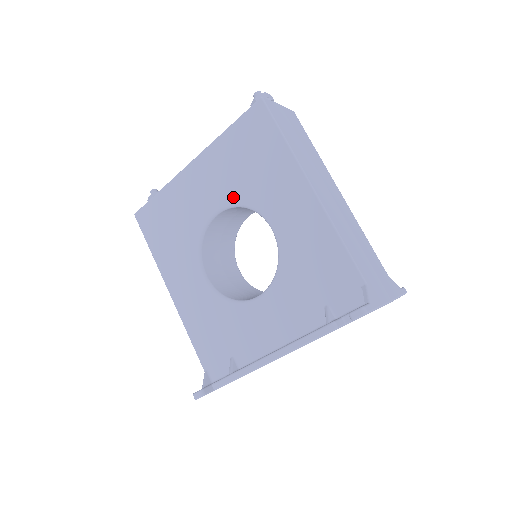
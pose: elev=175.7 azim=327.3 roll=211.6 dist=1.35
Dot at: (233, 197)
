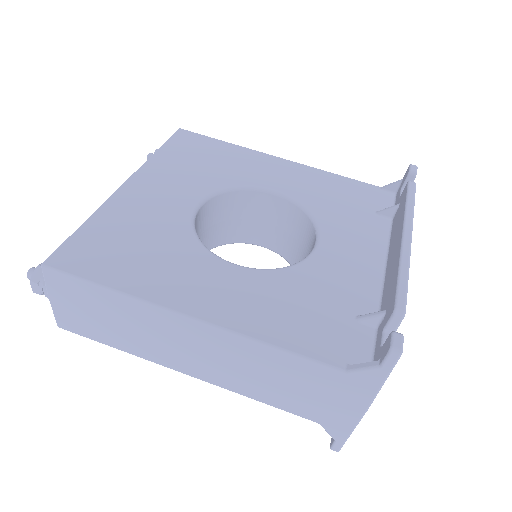
Dot at: (209, 186)
